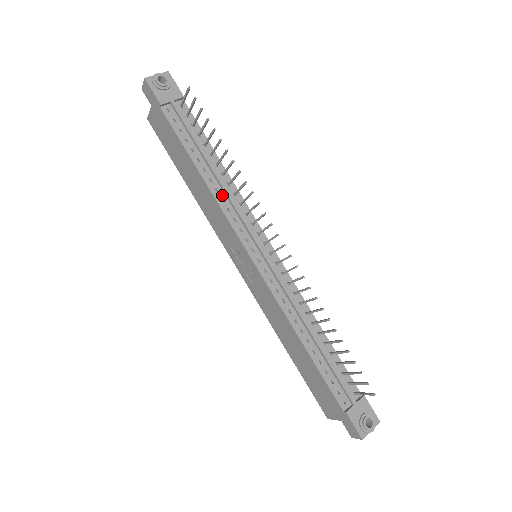
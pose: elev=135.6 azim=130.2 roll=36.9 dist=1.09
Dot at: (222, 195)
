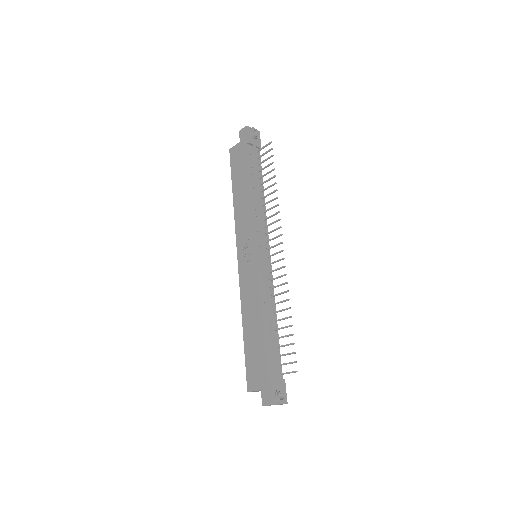
Dot at: (257, 208)
